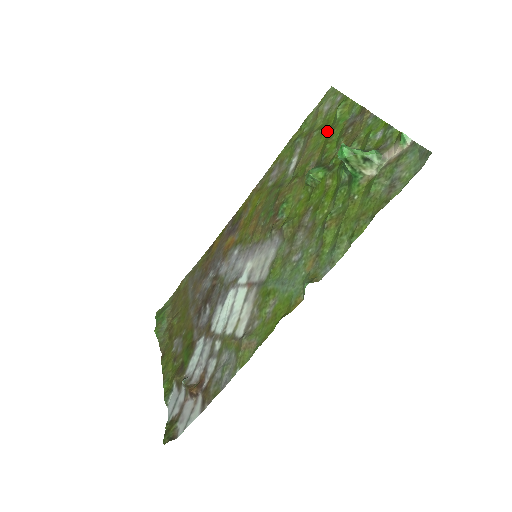
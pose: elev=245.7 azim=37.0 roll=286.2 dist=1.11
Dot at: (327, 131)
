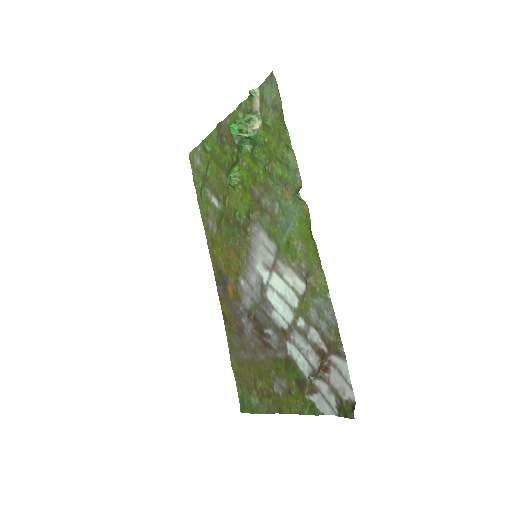
Dot at: (213, 162)
